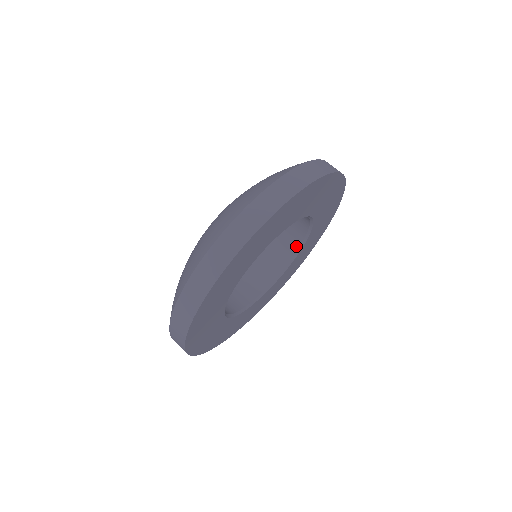
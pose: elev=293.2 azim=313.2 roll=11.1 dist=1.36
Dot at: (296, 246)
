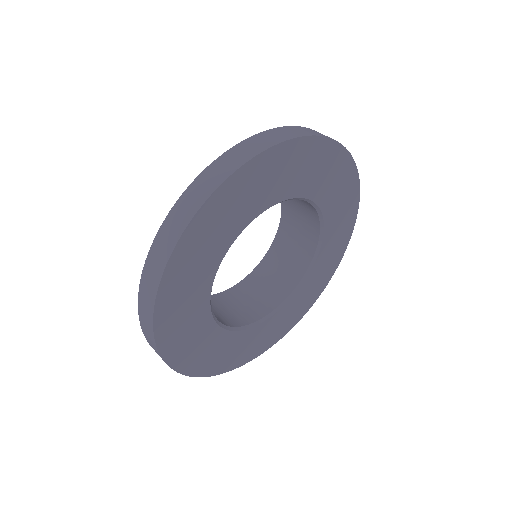
Dot at: (301, 273)
